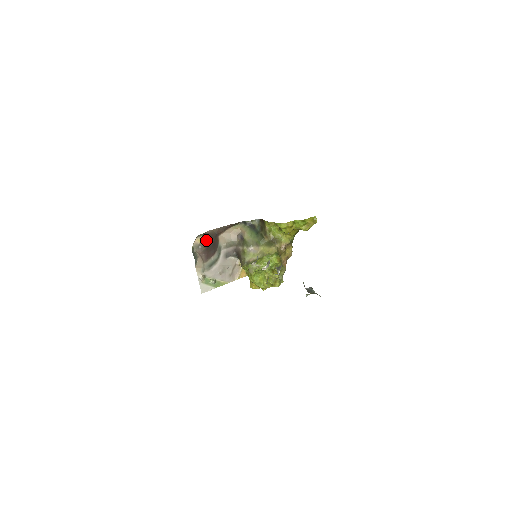
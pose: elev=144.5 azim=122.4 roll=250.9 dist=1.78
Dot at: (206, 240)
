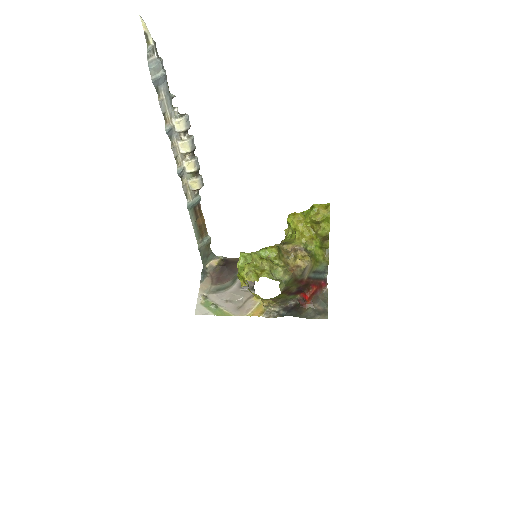
Dot at: (223, 263)
